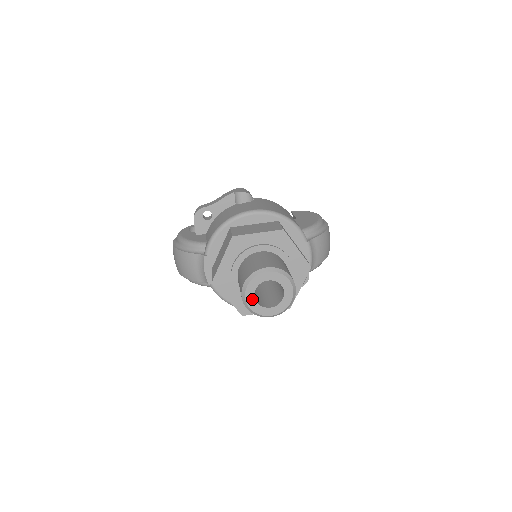
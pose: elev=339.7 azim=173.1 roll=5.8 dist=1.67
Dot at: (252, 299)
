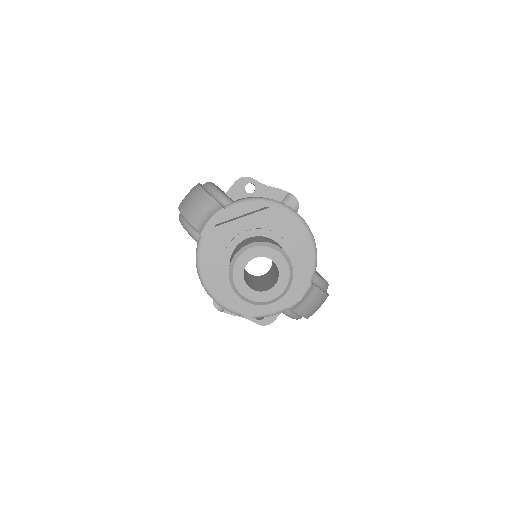
Dot at: (243, 263)
